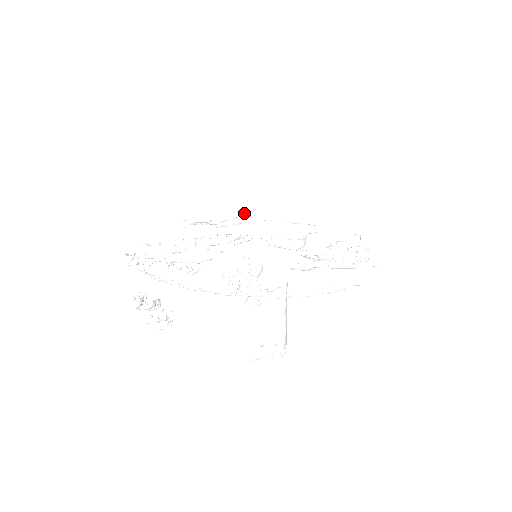
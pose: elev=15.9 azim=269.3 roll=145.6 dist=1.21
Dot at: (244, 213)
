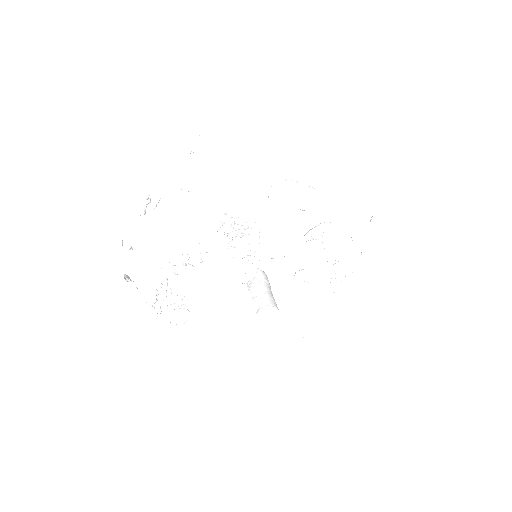
Dot at: occluded
